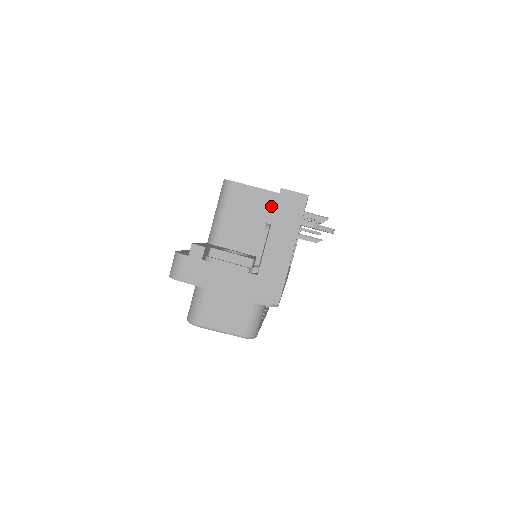
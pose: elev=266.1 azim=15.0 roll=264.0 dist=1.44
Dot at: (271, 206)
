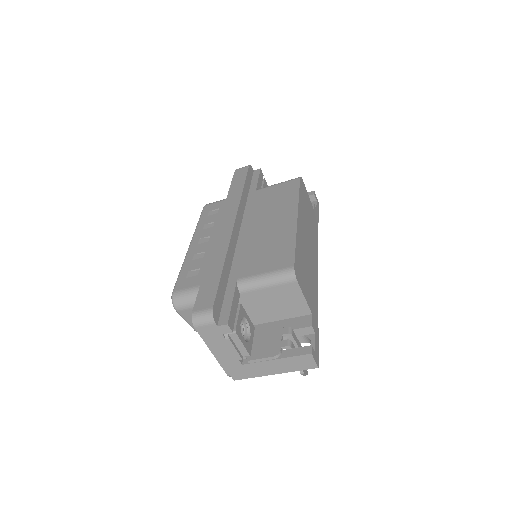
Dot at: (298, 311)
